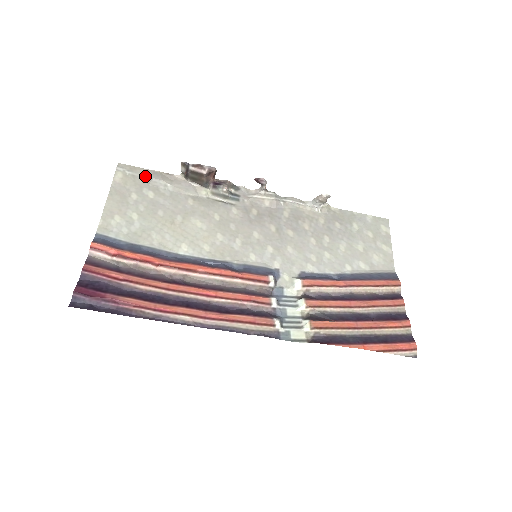
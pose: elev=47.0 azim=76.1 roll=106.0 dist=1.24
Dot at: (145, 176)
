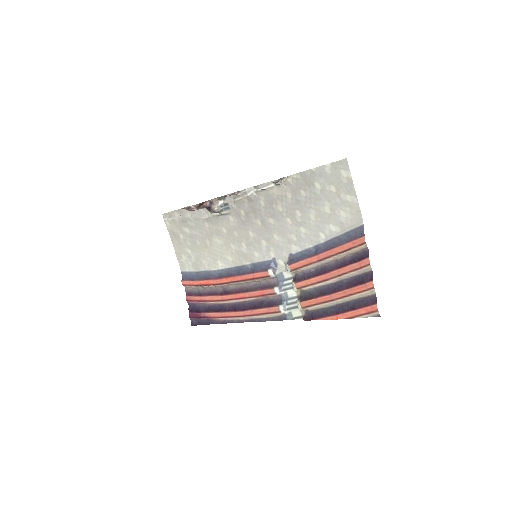
Dot at: (178, 217)
